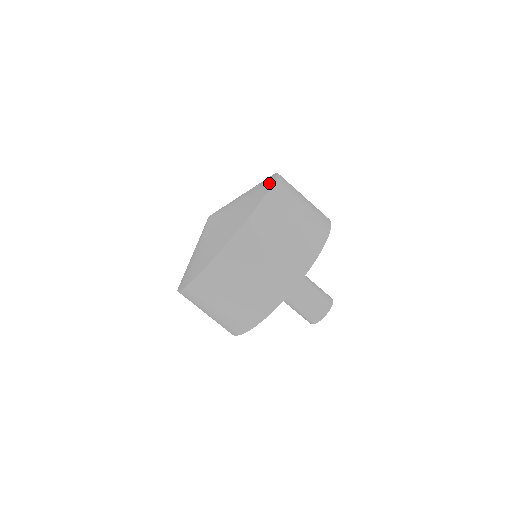
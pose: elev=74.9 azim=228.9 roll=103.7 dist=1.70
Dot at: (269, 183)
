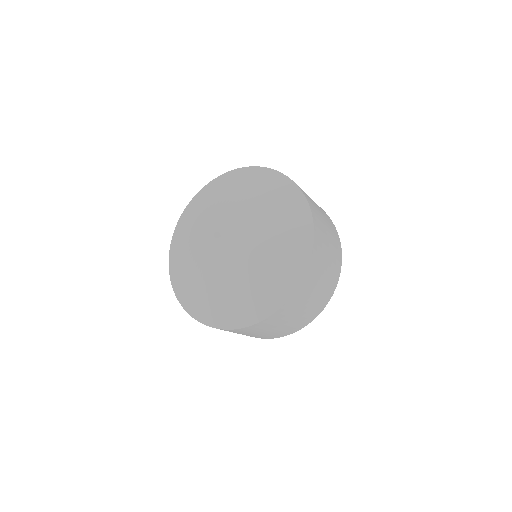
Dot at: (304, 255)
